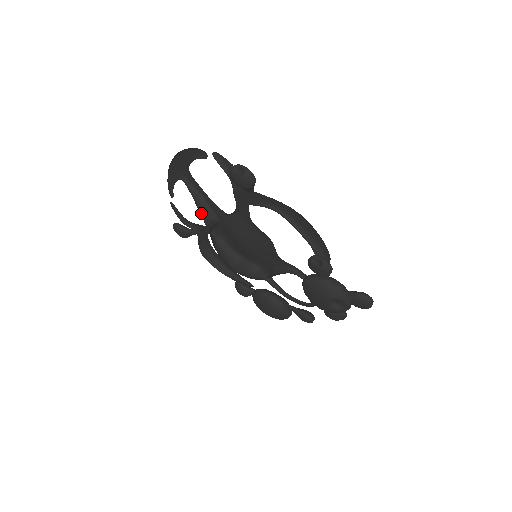
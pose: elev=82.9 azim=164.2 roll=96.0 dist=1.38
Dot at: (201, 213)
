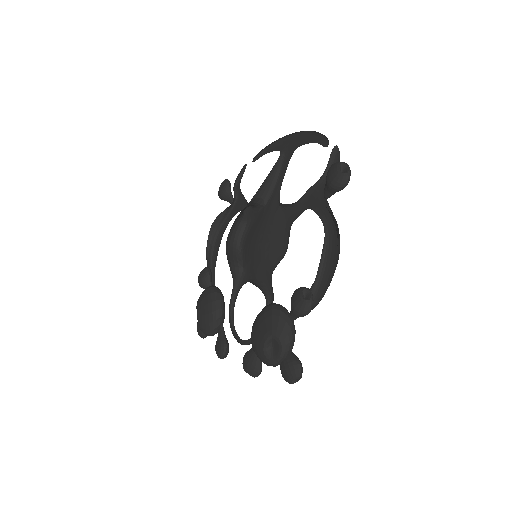
Dot at: (264, 183)
